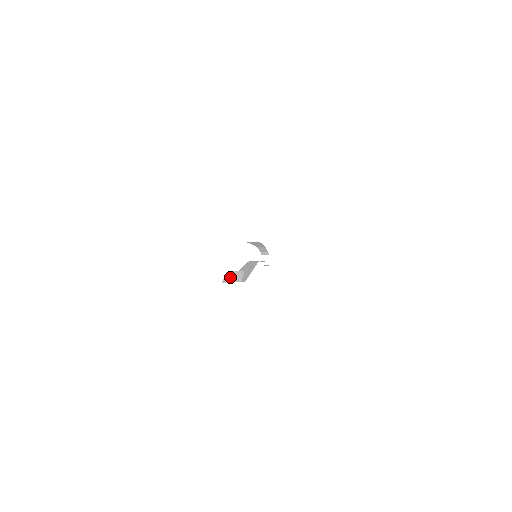
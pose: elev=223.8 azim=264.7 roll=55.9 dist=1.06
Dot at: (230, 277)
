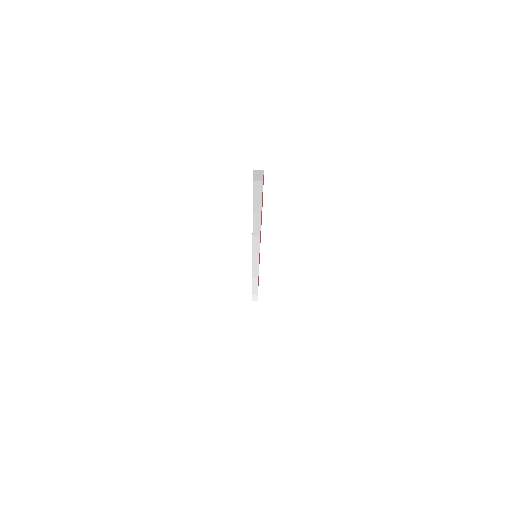
Dot at: occluded
